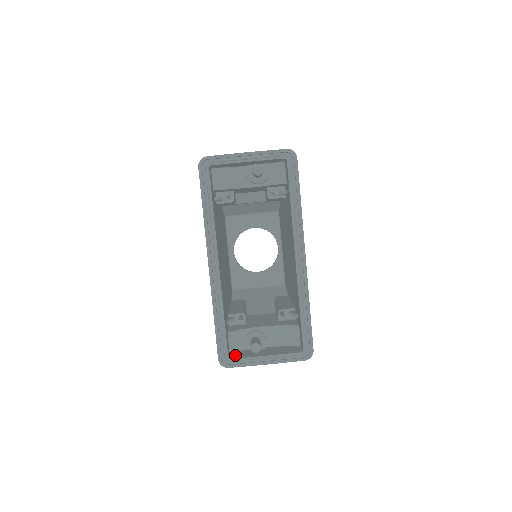
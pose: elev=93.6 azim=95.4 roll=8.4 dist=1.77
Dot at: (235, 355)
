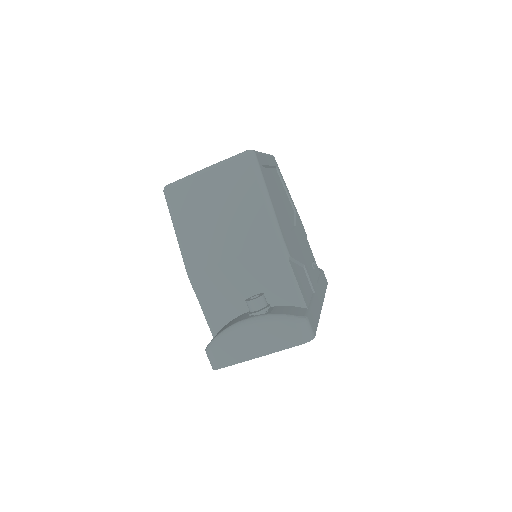
Dot at: occluded
